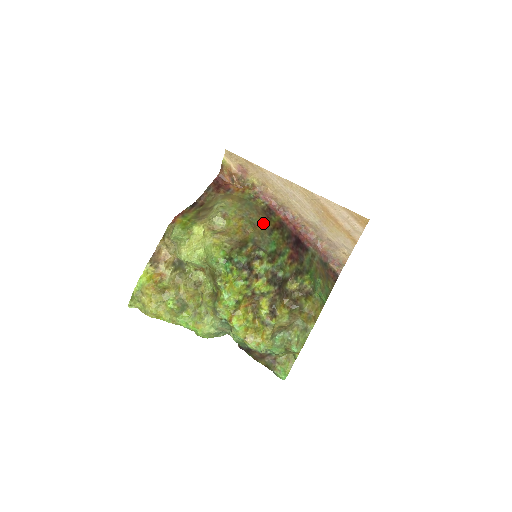
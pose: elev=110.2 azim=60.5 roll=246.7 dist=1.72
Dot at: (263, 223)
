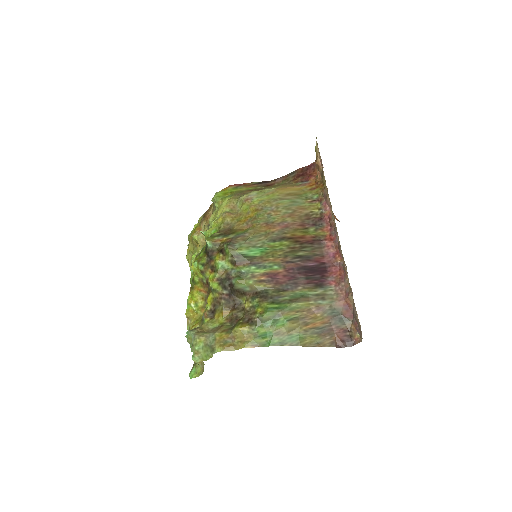
Dot at: (280, 226)
